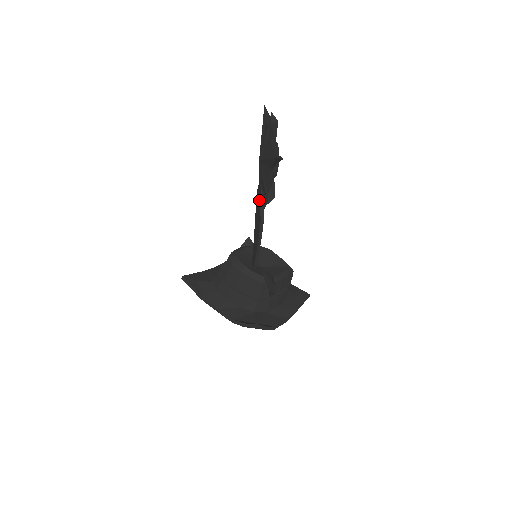
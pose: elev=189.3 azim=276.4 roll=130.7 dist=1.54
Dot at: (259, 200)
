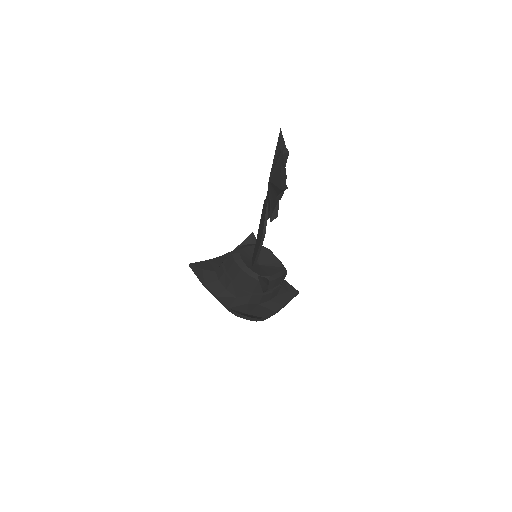
Dot at: (264, 213)
